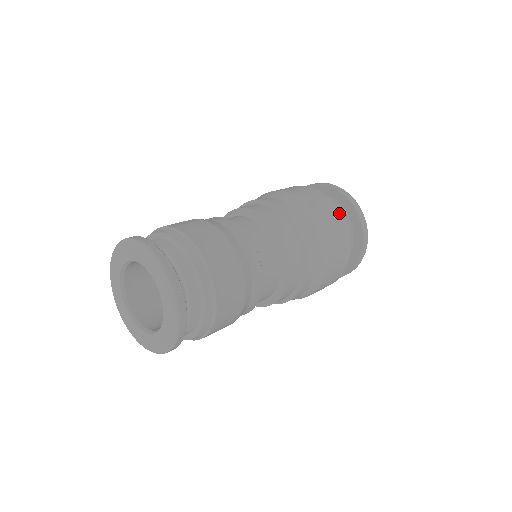
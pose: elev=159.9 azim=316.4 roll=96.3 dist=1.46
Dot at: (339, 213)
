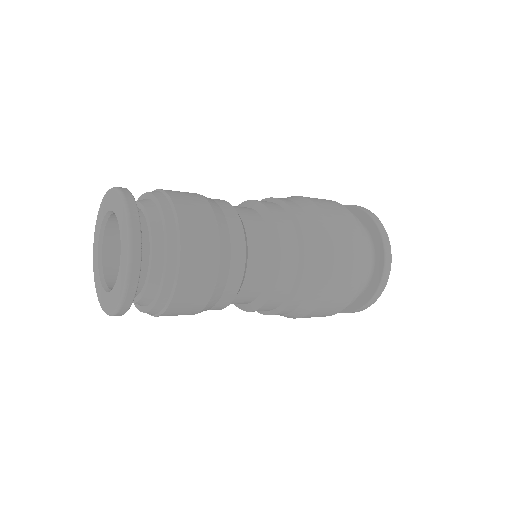
Dot at: (360, 277)
